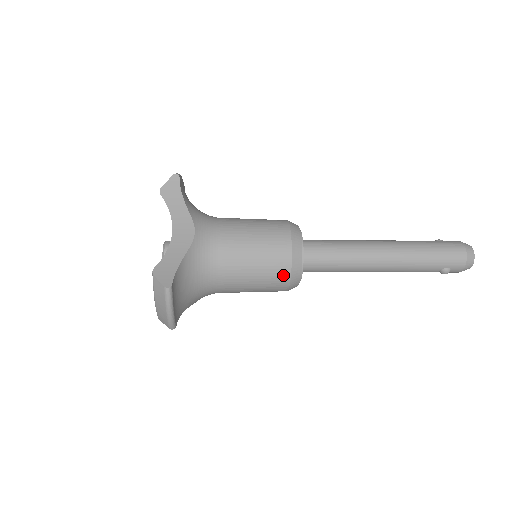
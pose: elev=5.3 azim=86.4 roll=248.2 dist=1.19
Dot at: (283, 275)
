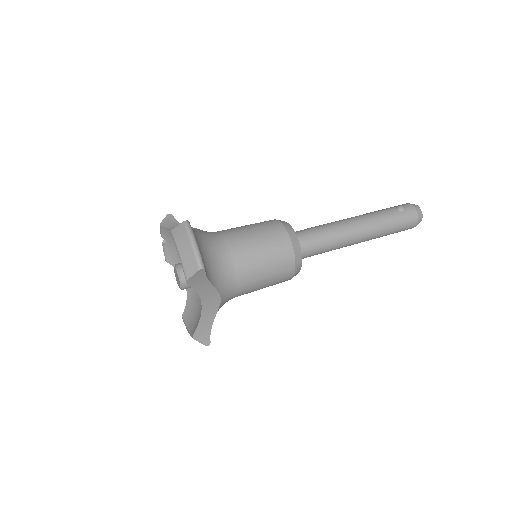
Dot at: occluded
